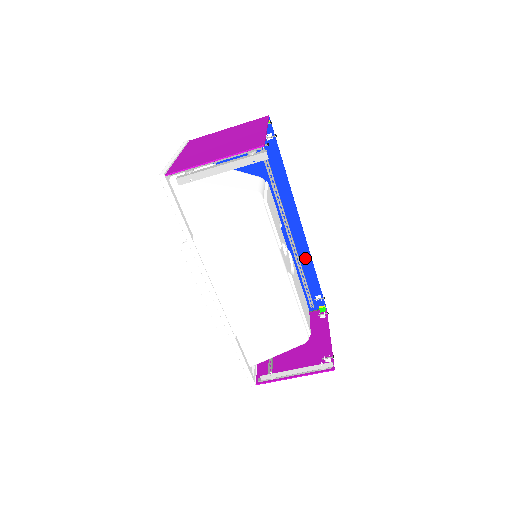
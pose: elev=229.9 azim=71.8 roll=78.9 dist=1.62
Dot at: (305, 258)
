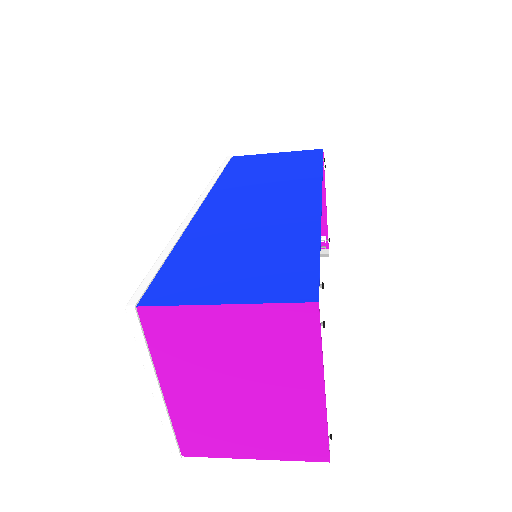
Dot at: (313, 179)
